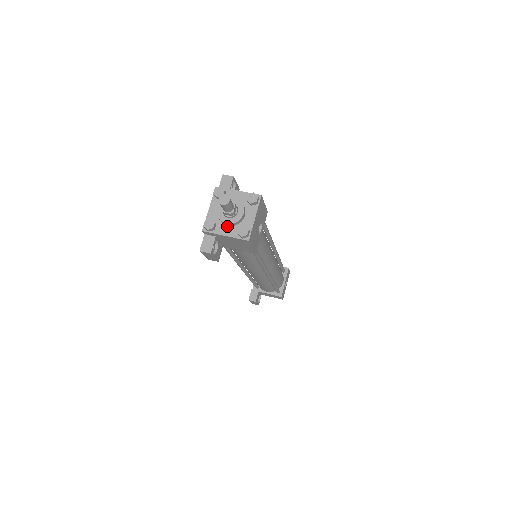
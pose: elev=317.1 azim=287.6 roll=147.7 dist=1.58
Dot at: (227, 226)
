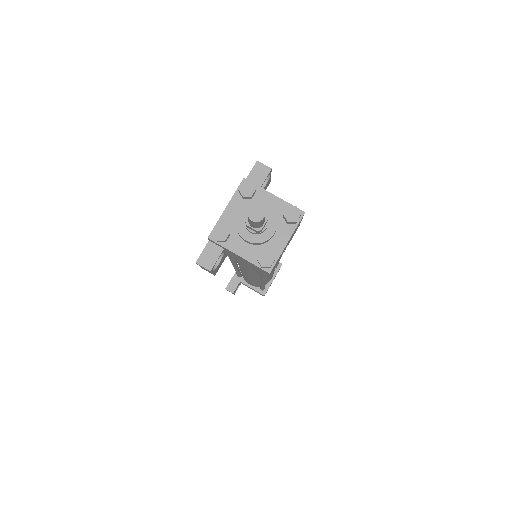
Dot at: (245, 242)
